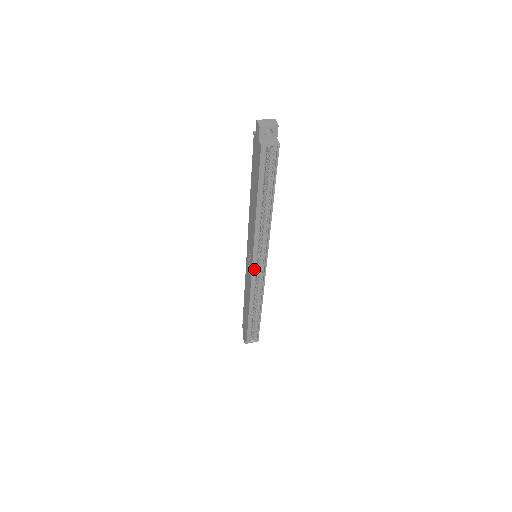
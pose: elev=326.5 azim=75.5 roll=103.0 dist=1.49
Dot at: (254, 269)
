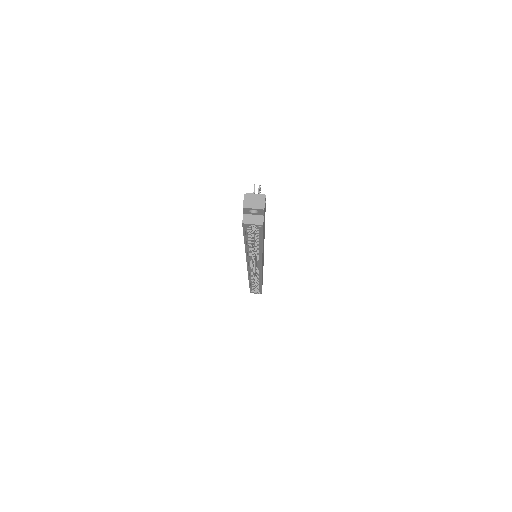
Dot at: (250, 268)
